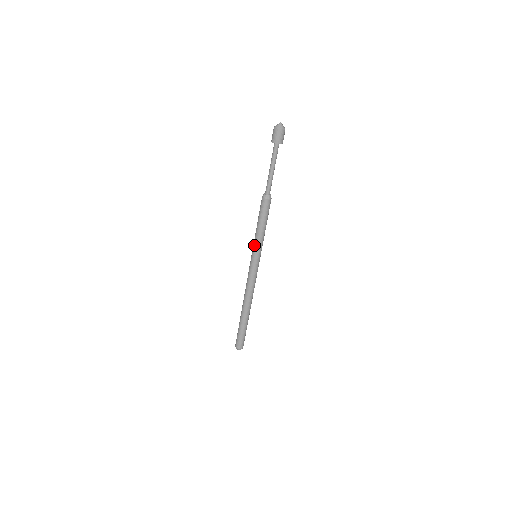
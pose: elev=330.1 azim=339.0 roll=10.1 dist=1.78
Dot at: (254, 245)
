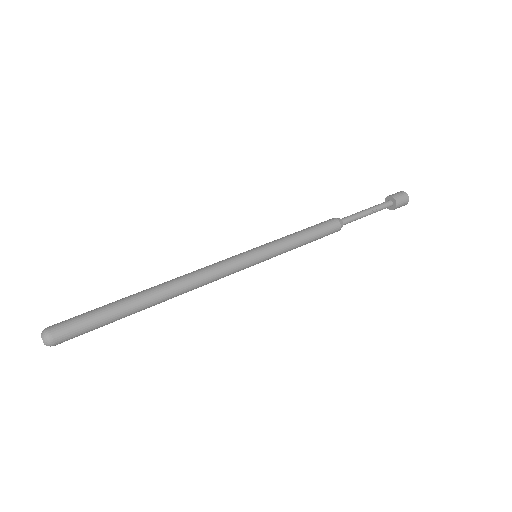
Dot at: (272, 241)
